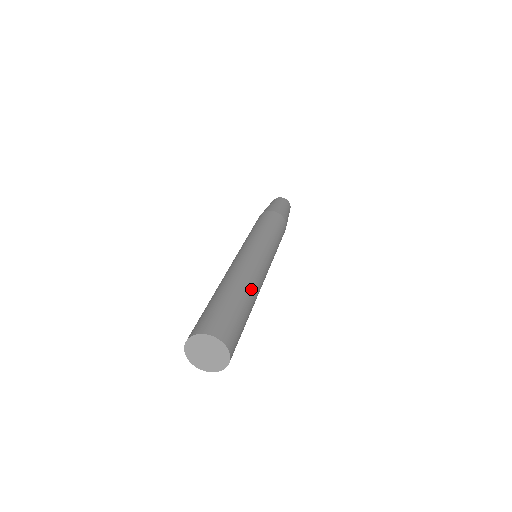
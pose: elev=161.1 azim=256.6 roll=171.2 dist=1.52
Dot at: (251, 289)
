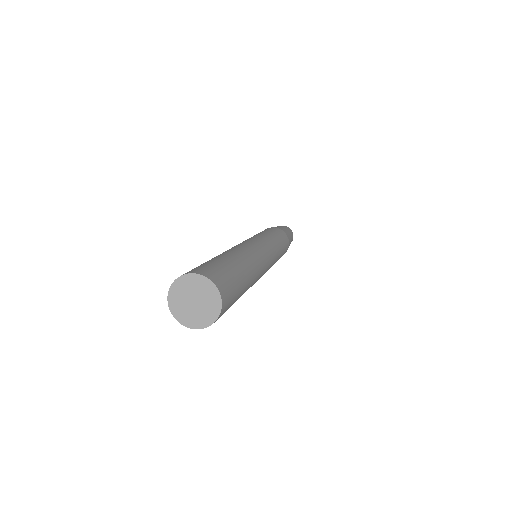
Dot at: (251, 266)
